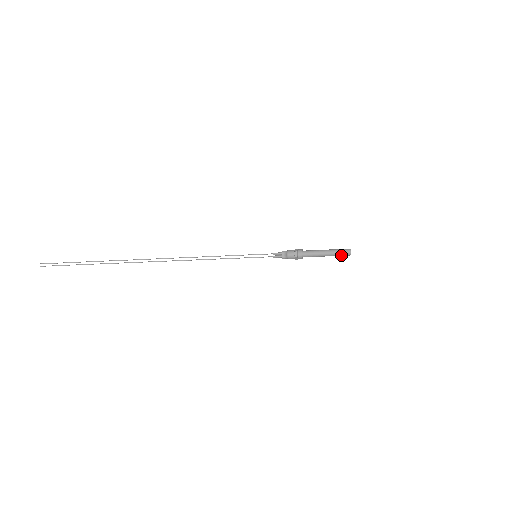
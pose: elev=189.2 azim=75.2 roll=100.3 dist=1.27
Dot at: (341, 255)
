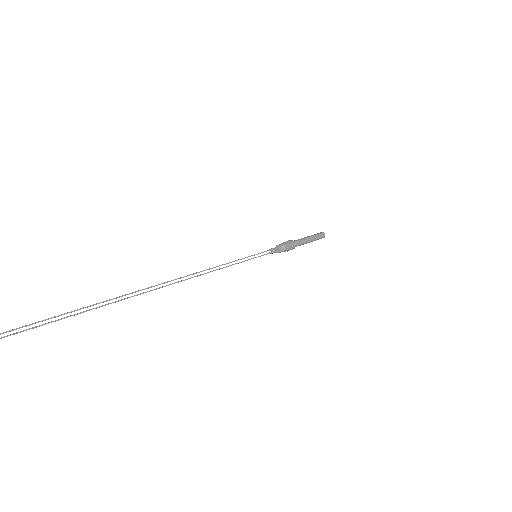
Dot at: (318, 239)
